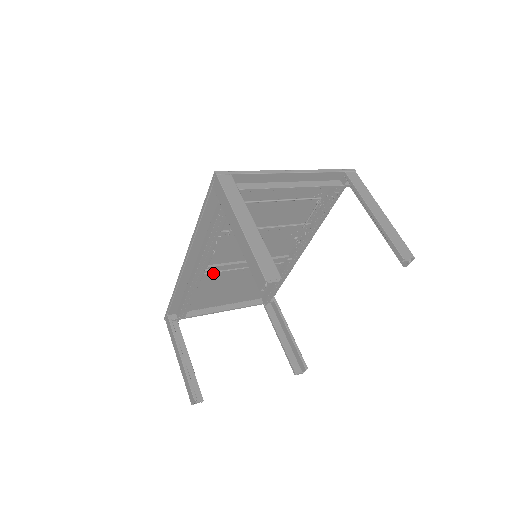
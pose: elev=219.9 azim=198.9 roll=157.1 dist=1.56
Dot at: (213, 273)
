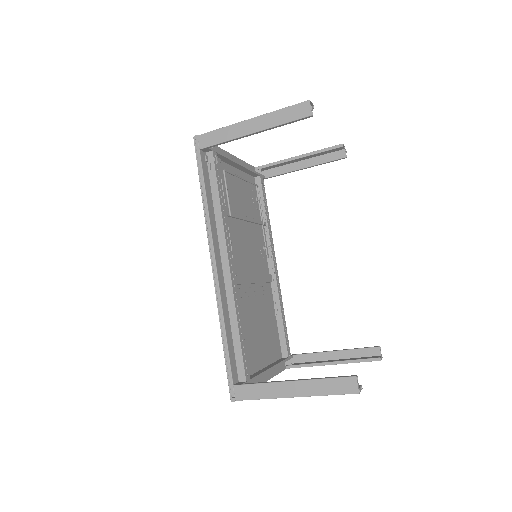
Dot at: (238, 295)
